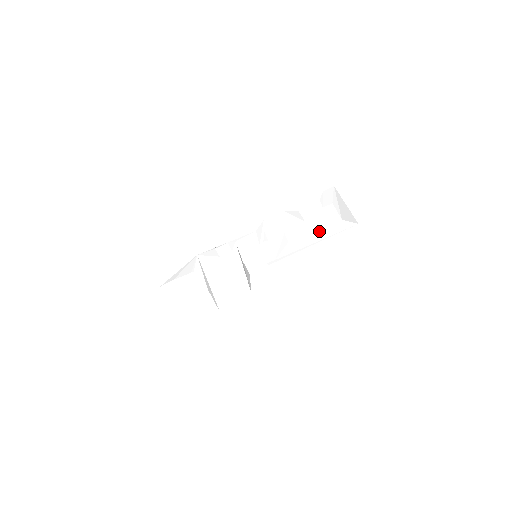
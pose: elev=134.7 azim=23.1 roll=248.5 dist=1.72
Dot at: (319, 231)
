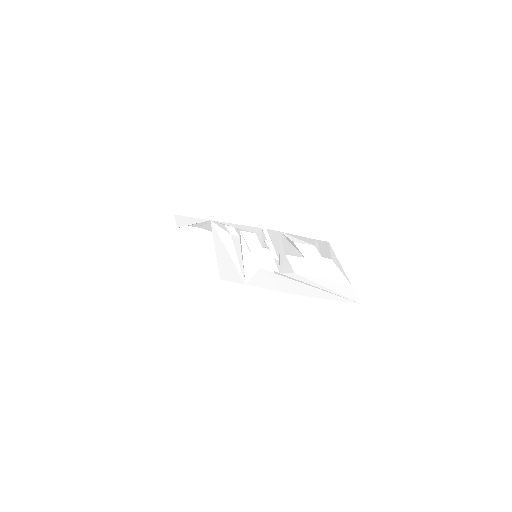
Dot at: occluded
